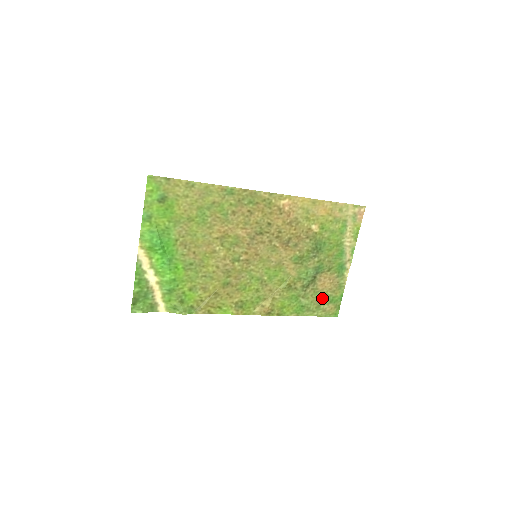
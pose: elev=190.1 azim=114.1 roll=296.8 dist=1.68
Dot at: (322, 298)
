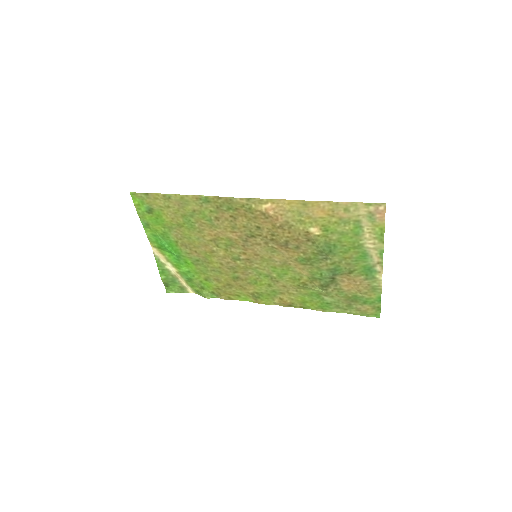
Dot at: (351, 298)
